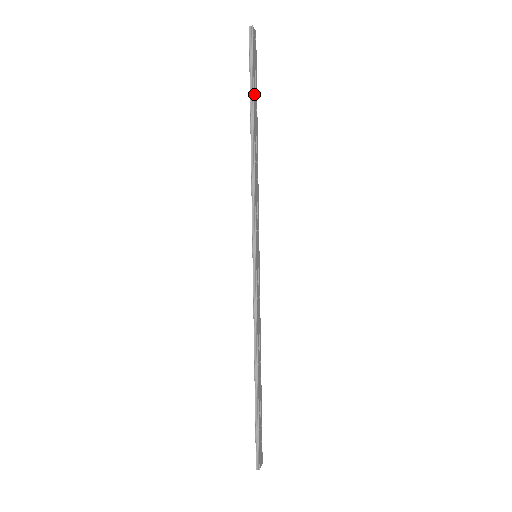
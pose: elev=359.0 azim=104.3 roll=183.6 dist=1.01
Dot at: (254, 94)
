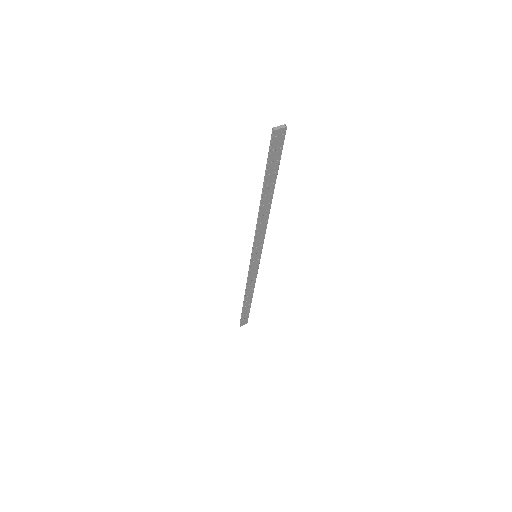
Dot at: (268, 176)
